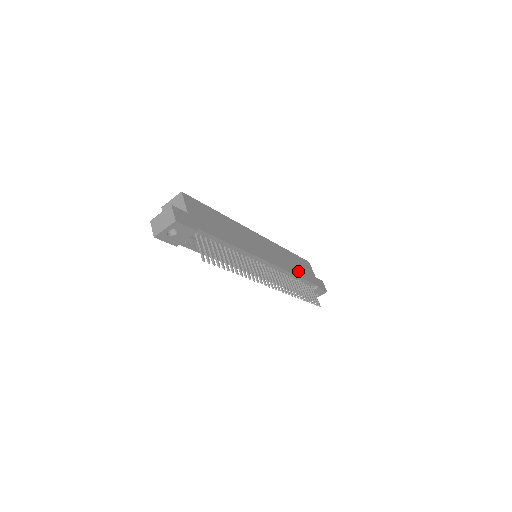
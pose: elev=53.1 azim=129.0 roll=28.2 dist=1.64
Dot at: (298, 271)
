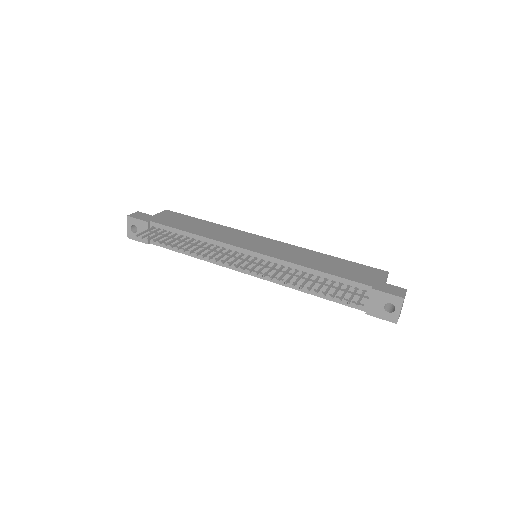
Dot at: (326, 268)
